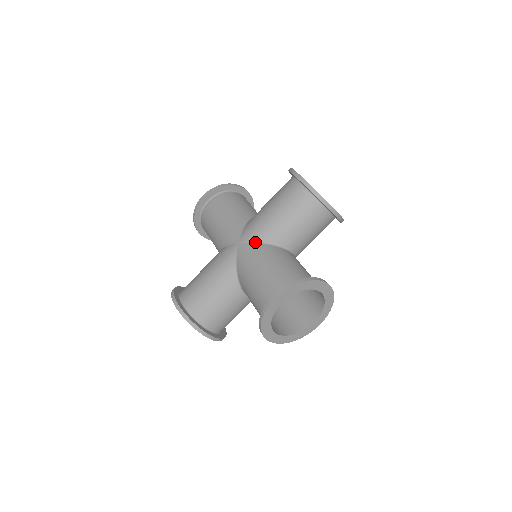
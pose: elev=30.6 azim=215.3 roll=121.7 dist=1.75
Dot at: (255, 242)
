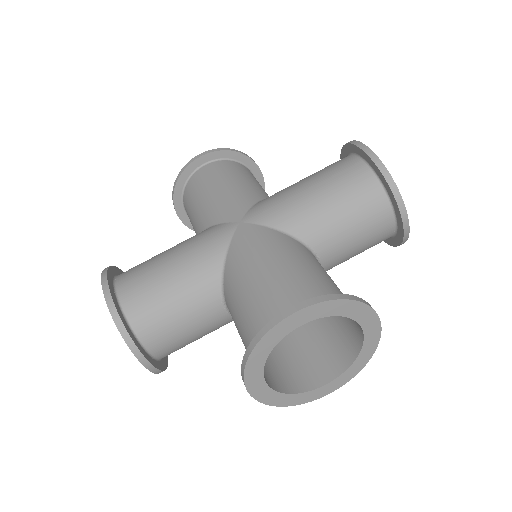
Dot at: (268, 226)
